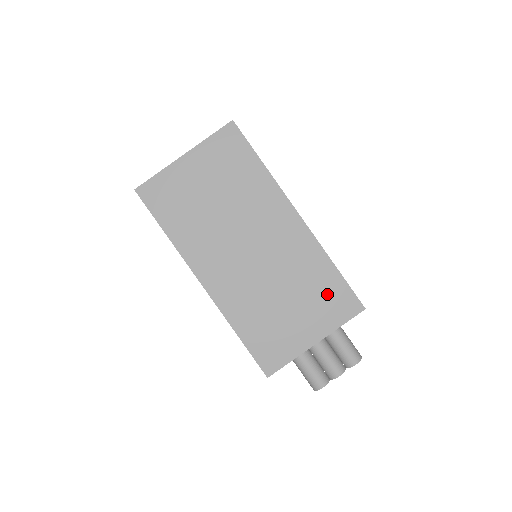
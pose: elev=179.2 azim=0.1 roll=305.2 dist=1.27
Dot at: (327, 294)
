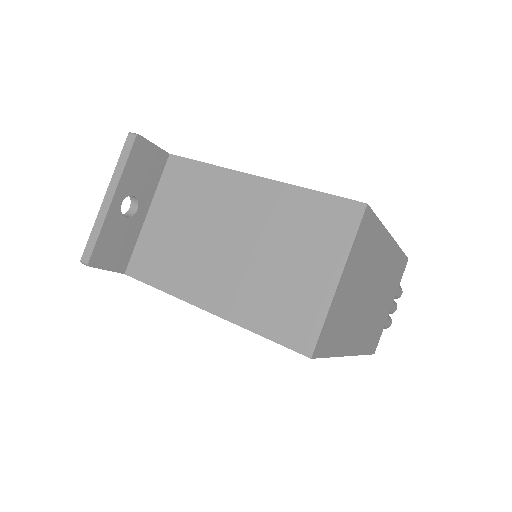
Dot at: (398, 273)
